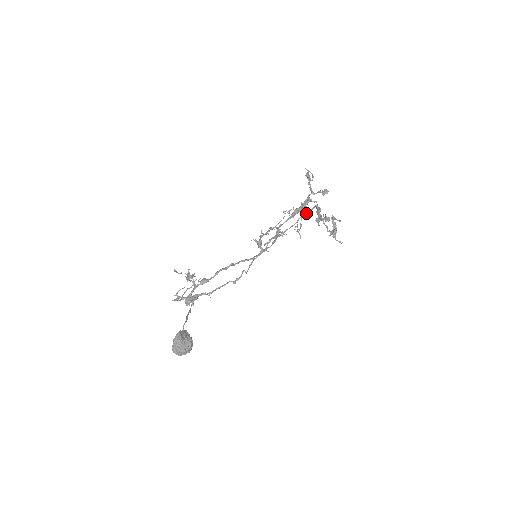
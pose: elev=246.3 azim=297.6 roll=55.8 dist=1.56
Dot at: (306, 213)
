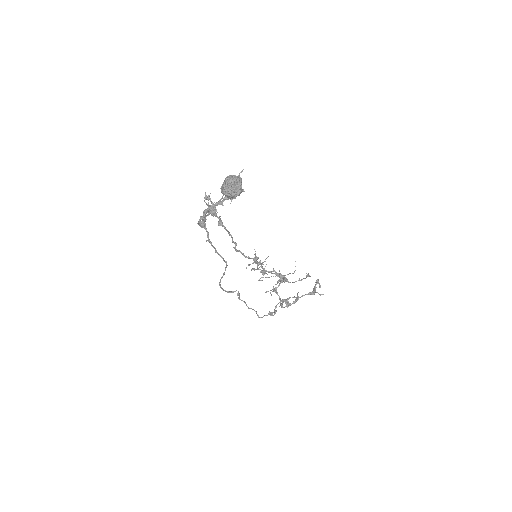
Dot at: occluded
